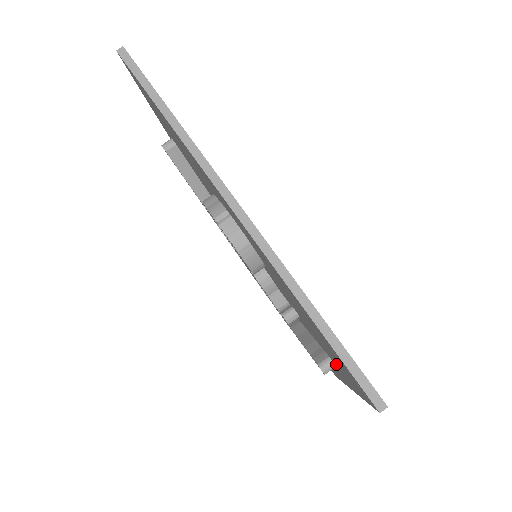
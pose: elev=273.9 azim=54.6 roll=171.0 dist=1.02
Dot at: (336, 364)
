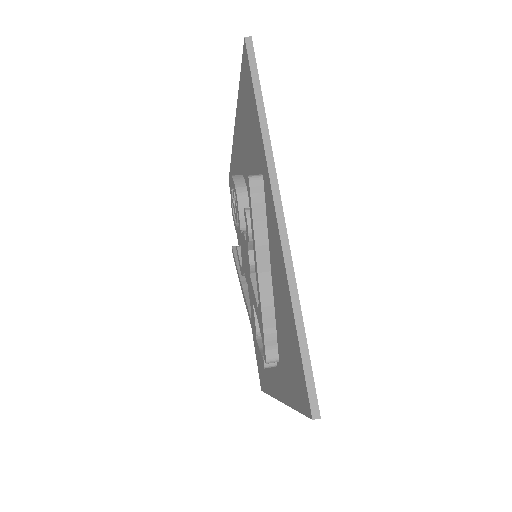
Dot at: (257, 149)
